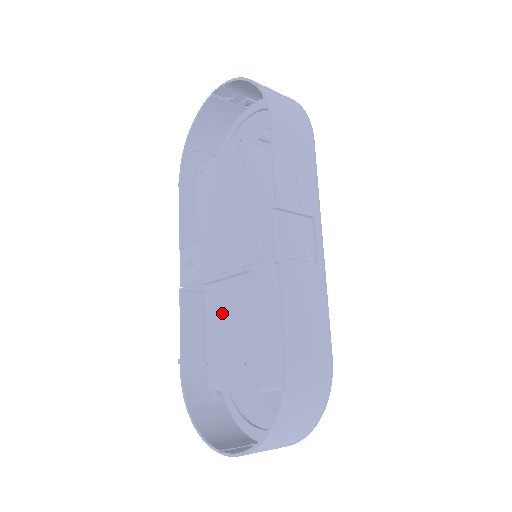
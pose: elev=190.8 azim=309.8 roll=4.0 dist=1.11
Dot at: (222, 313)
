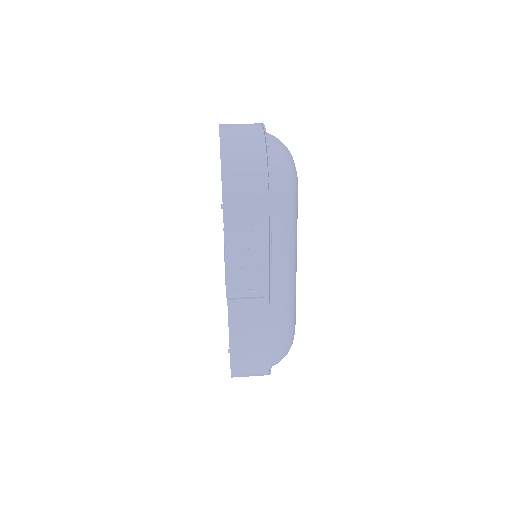
Dot at: occluded
